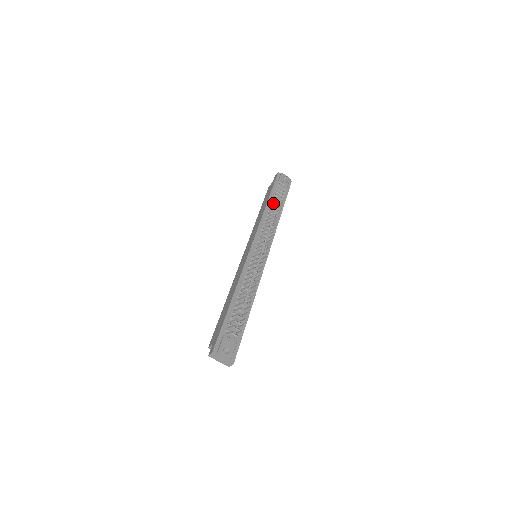
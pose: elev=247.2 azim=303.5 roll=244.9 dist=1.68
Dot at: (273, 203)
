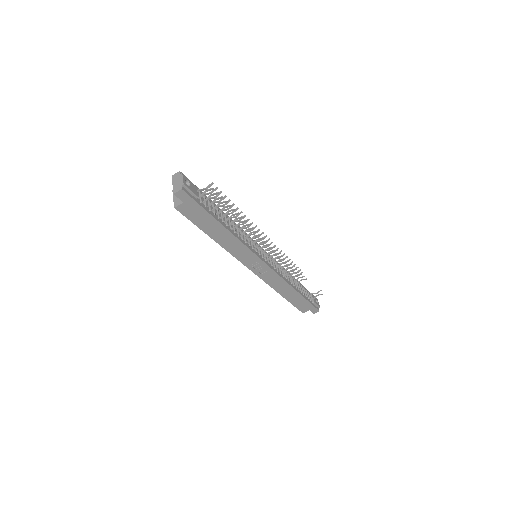
Dot at: occluded
